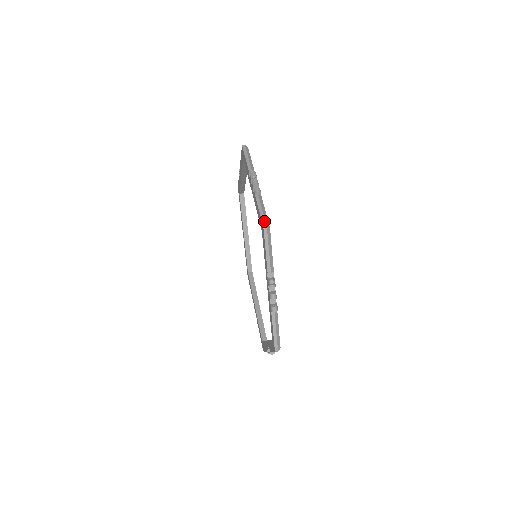
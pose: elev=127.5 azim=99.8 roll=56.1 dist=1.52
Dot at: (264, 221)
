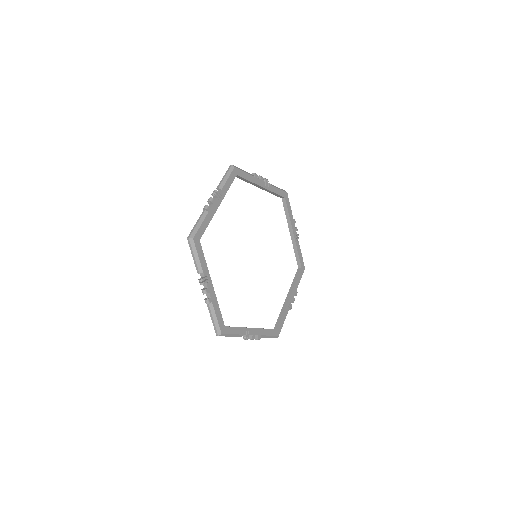
Dot at: (235, 166)
